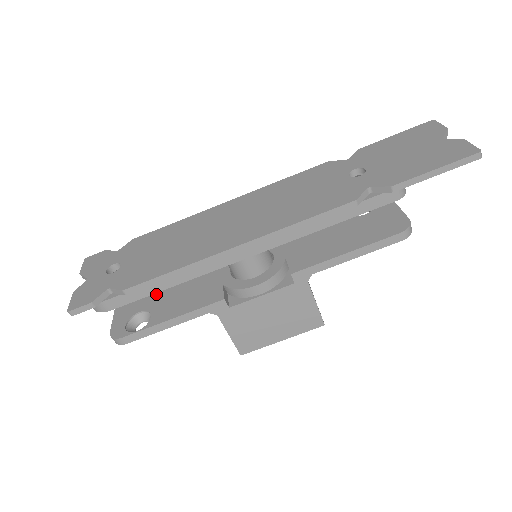
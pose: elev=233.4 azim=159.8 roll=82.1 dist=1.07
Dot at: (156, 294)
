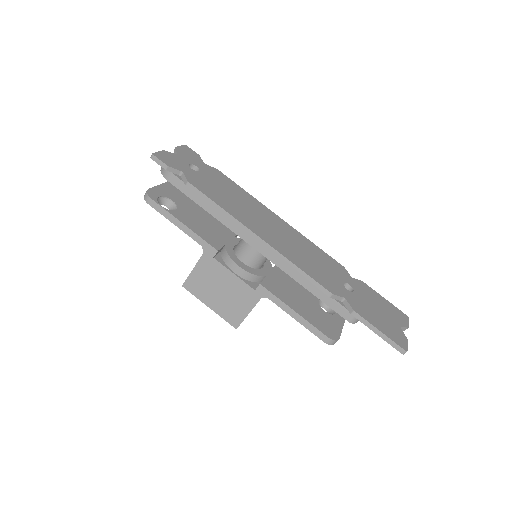
Dot at: (190, 205)
